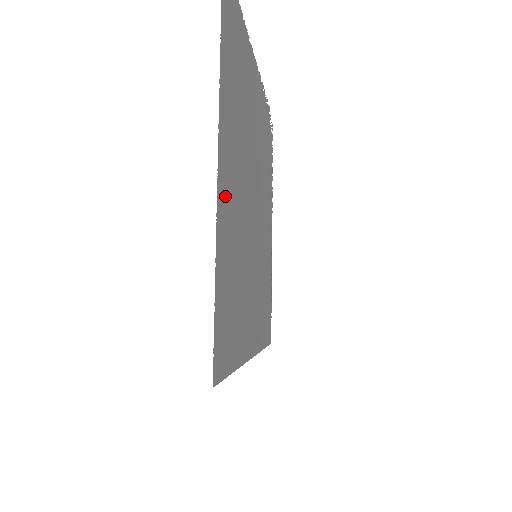
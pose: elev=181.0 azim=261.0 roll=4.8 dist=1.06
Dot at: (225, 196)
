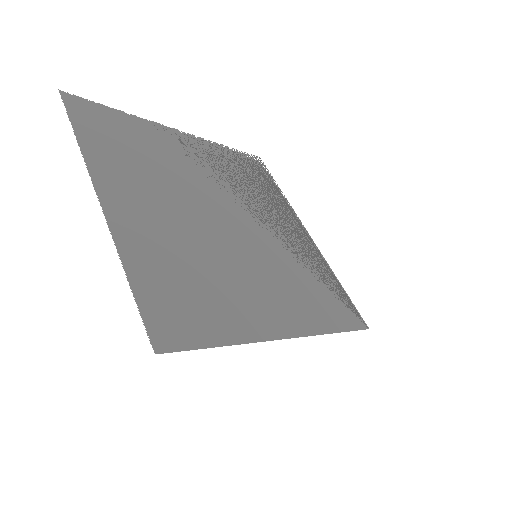
Dot at: (130, 220)
